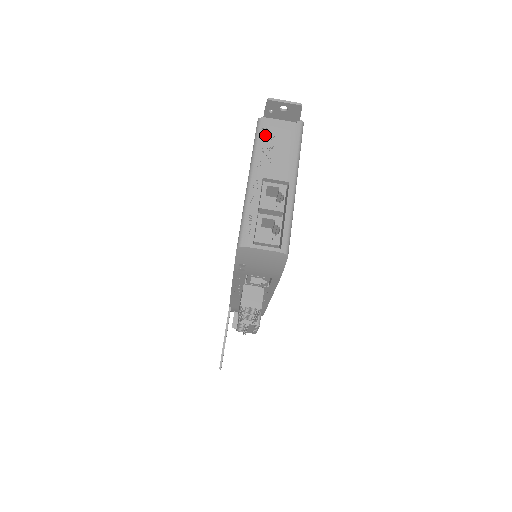
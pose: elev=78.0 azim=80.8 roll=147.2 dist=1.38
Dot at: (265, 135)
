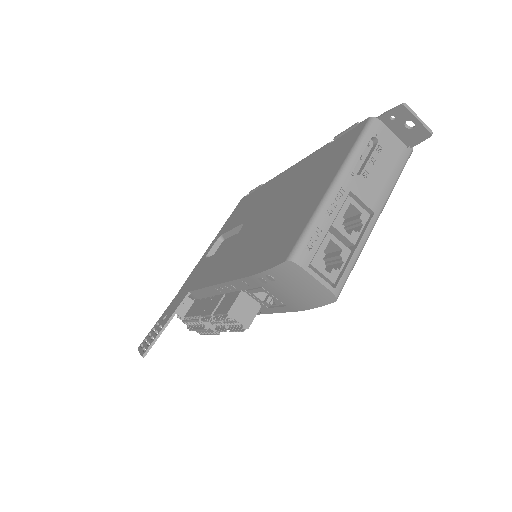
Dot at: (370, 140)
